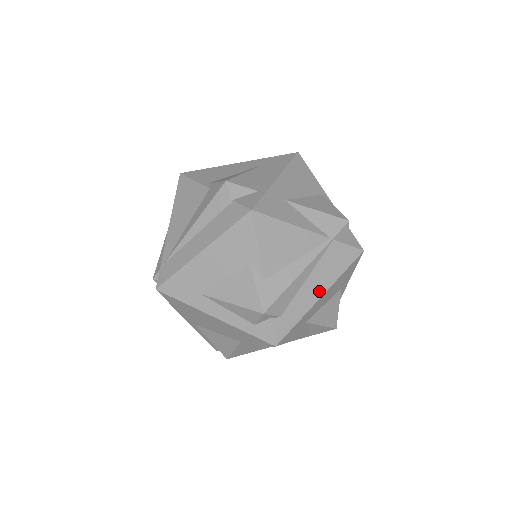
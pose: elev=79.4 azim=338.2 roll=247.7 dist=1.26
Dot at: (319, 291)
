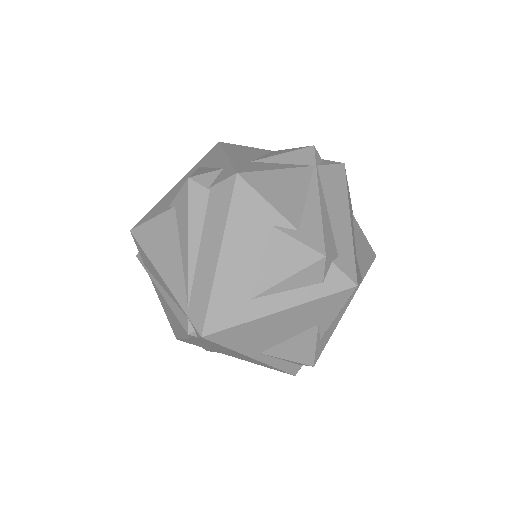
Dot at: (345, 215)
